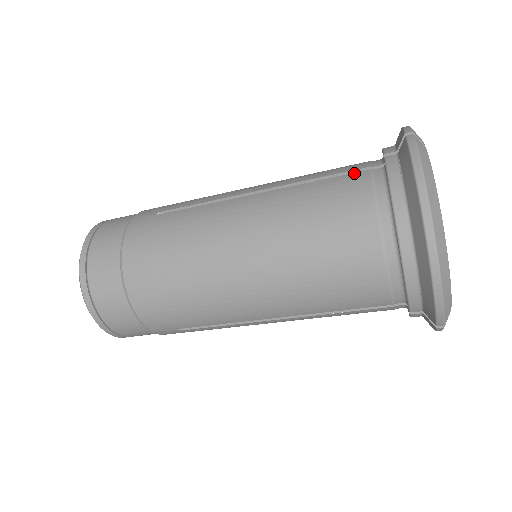
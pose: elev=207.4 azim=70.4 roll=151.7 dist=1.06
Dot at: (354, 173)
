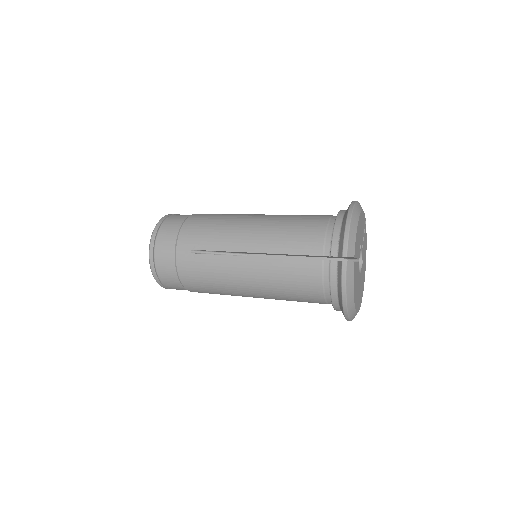
Dot at: (313, 260)
